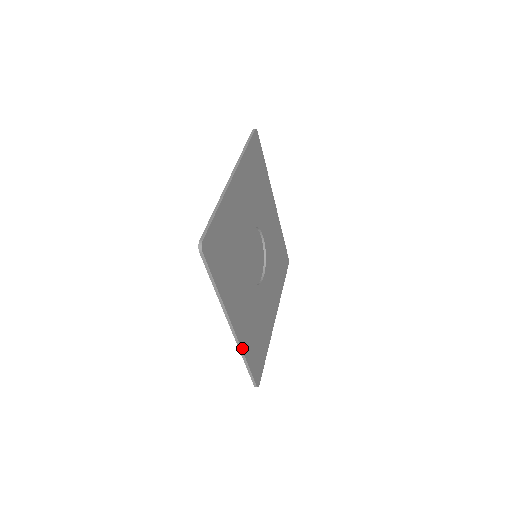
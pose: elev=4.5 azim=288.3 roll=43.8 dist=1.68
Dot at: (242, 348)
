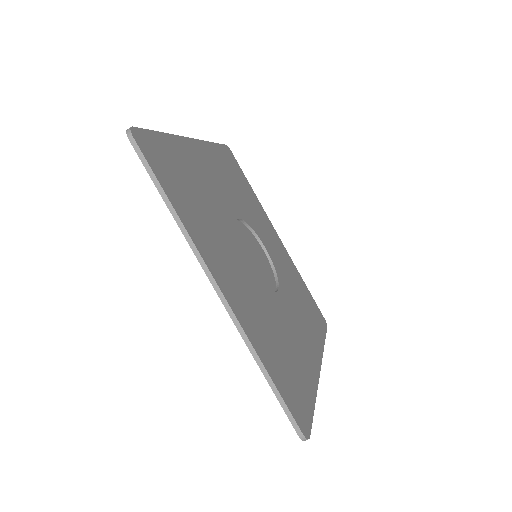
Dot at: (248, 336)
